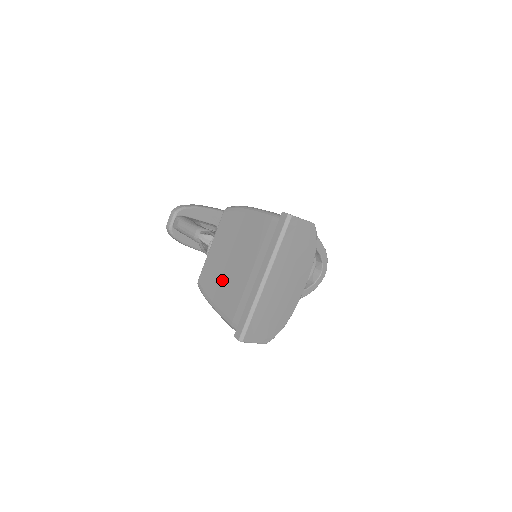
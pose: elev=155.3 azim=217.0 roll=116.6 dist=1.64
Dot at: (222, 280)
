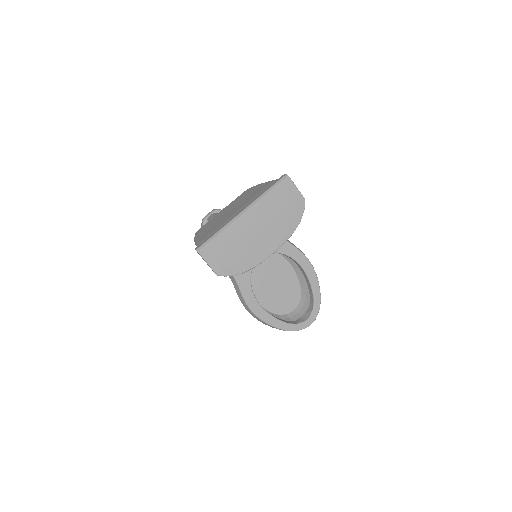
Dot at: (214, 223)
